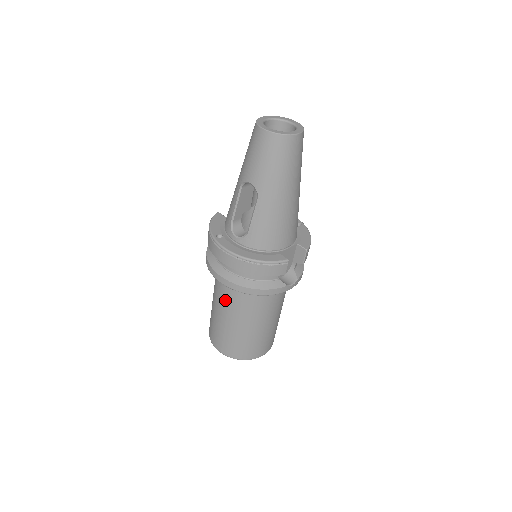
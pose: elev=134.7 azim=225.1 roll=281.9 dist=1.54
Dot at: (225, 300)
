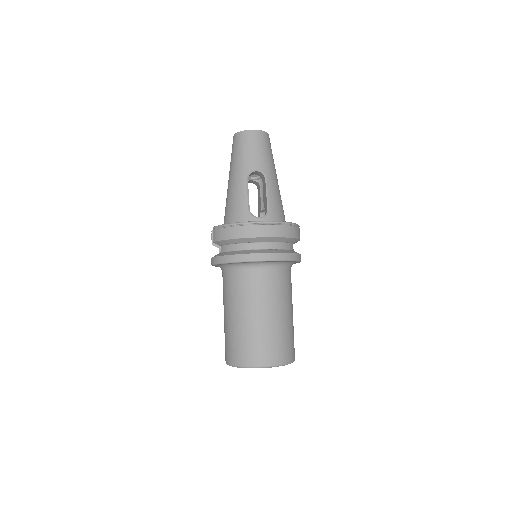
Dot at: (264, 291)
